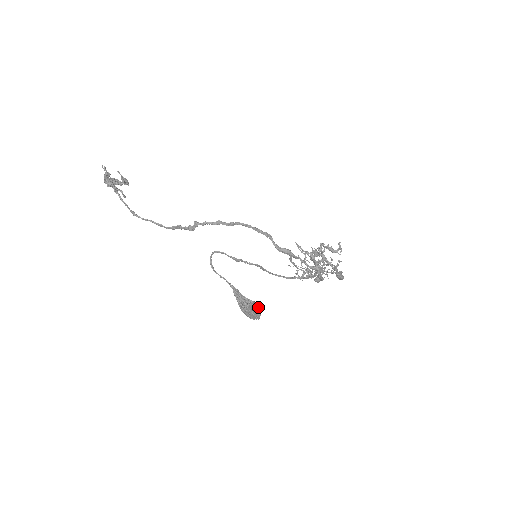
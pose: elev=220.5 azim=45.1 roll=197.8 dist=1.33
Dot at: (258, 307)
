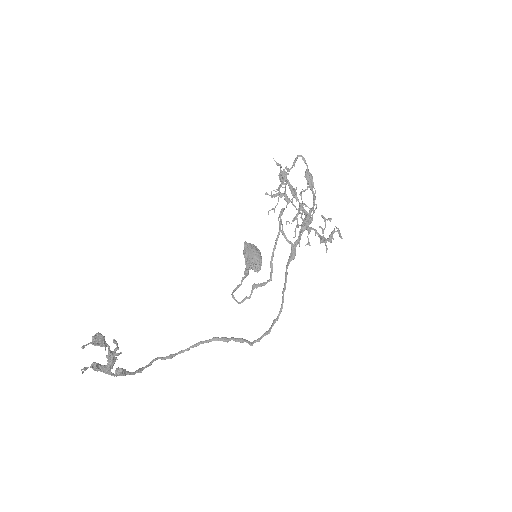
Dot at: (261, 257)
